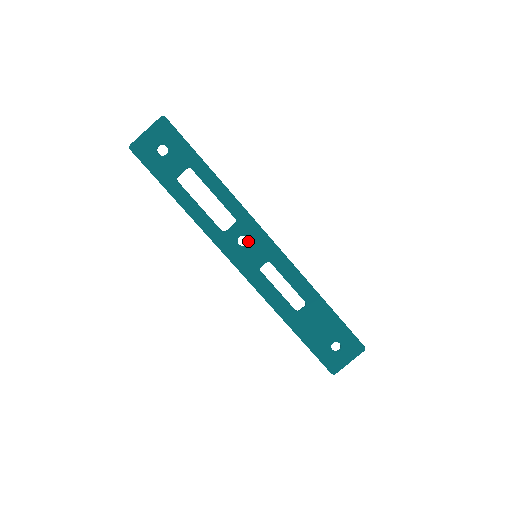
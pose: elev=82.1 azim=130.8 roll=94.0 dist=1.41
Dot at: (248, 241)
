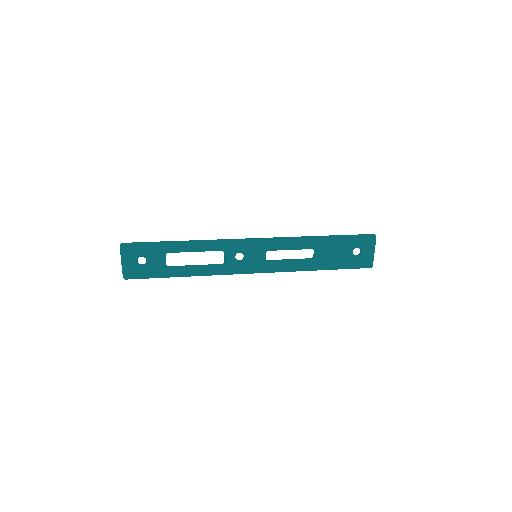
Dot at: occluded
